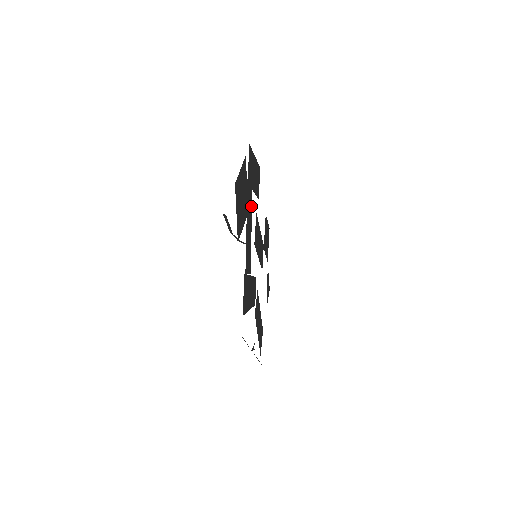
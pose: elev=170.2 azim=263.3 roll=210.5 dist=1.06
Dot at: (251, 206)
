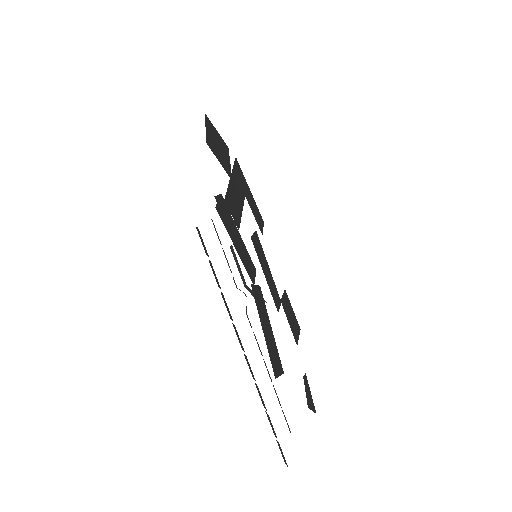
Dot at: (242, 200)
